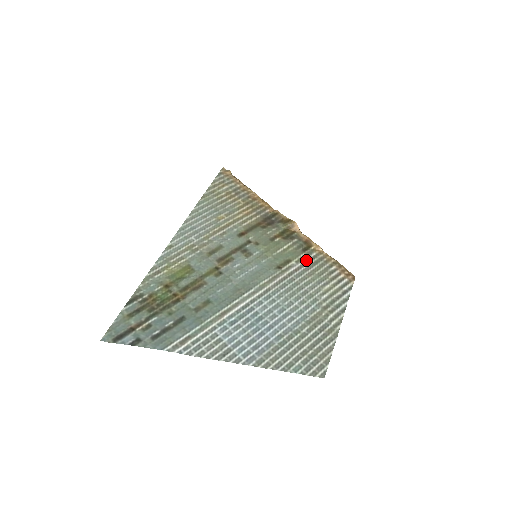
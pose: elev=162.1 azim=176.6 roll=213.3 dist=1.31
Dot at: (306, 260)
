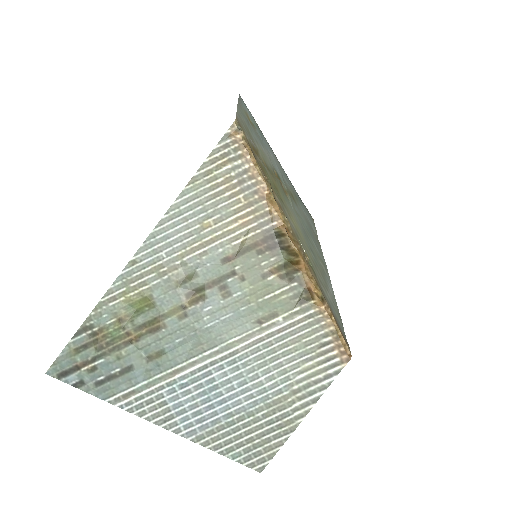
Dot at: (297, 318)
